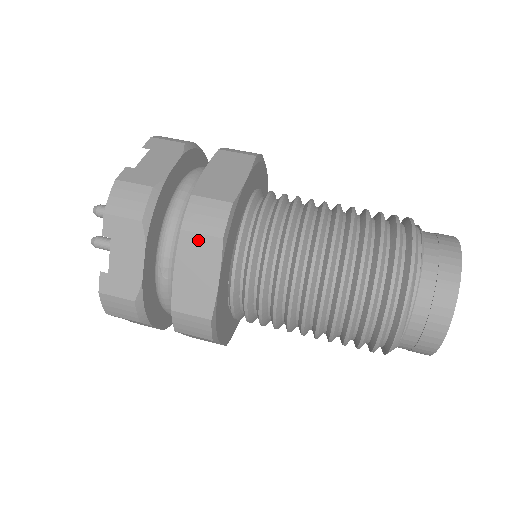
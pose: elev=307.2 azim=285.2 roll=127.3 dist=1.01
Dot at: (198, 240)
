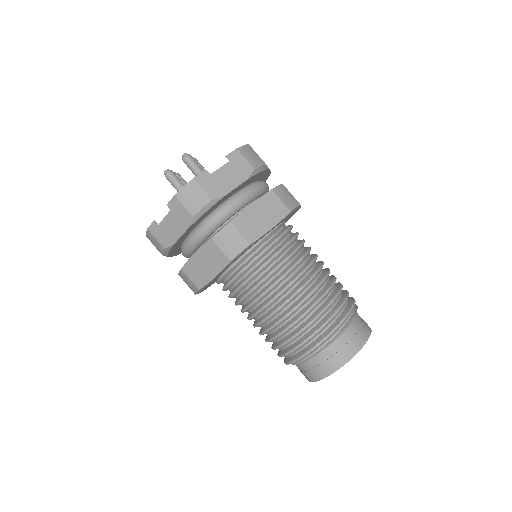
Dot at: occluded
